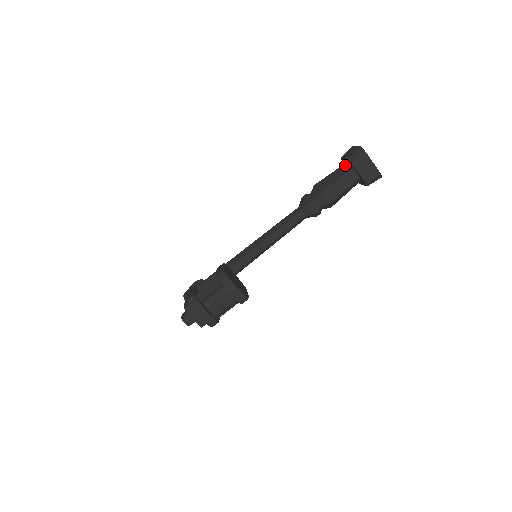
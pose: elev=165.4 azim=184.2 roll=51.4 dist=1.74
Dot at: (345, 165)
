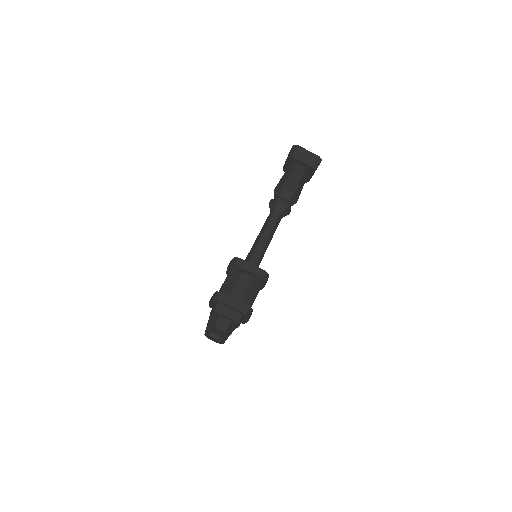
Dot at: (289, 167)
